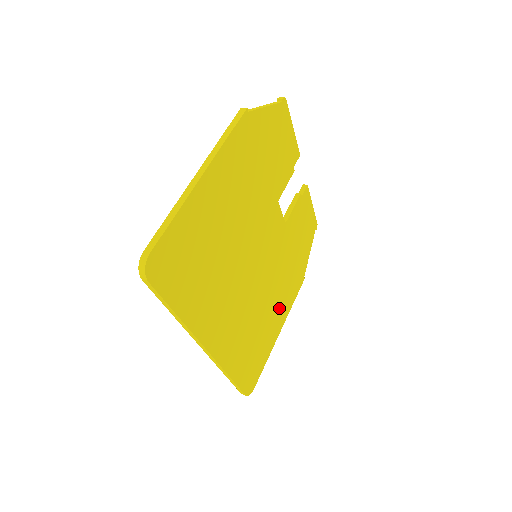
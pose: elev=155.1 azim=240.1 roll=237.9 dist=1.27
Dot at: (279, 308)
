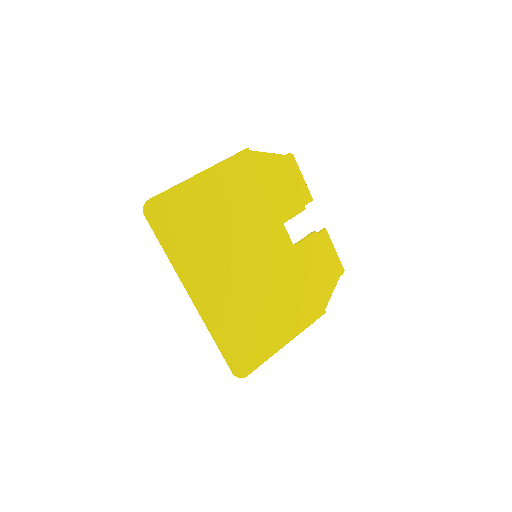
Dot at: (285, 319)
